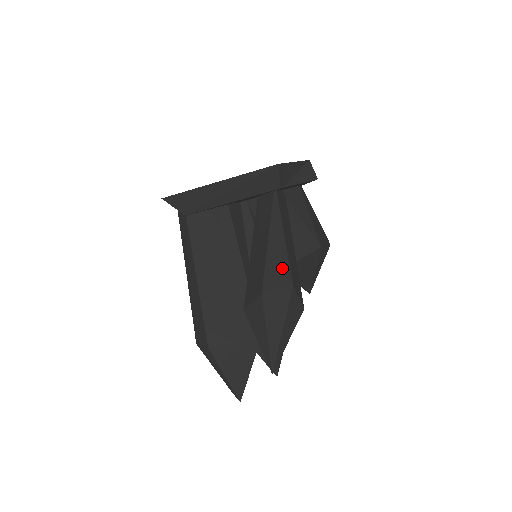
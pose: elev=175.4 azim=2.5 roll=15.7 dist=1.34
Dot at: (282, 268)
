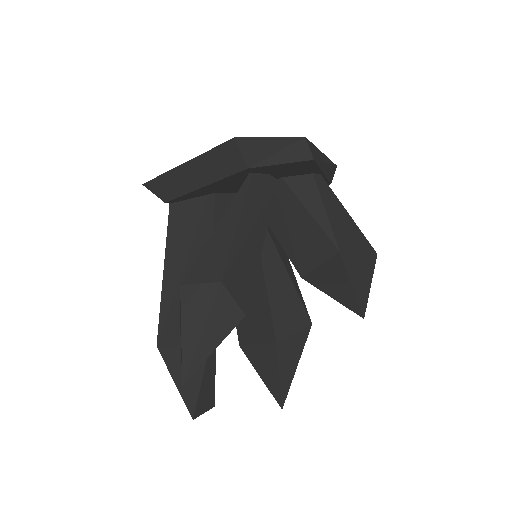
Dot at: (217, 260)
